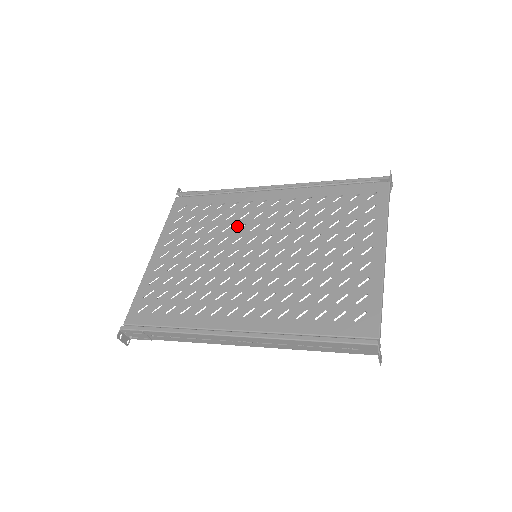
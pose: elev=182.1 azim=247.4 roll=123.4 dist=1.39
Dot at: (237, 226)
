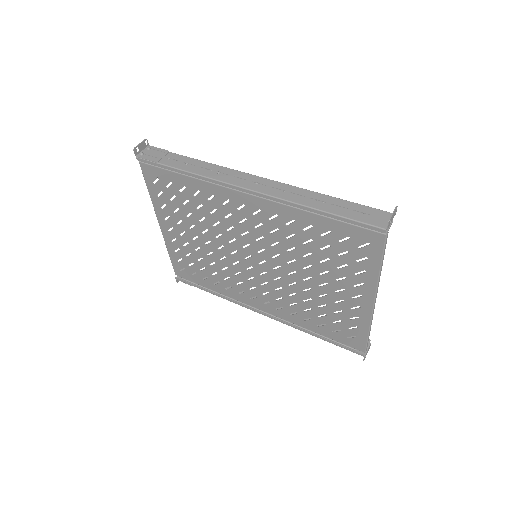
Dot at: (225, 226)
